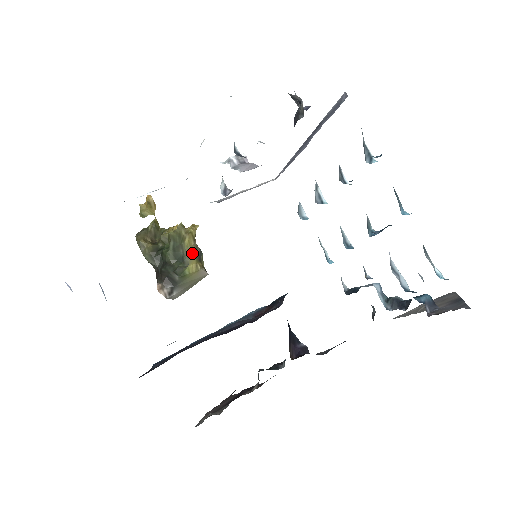
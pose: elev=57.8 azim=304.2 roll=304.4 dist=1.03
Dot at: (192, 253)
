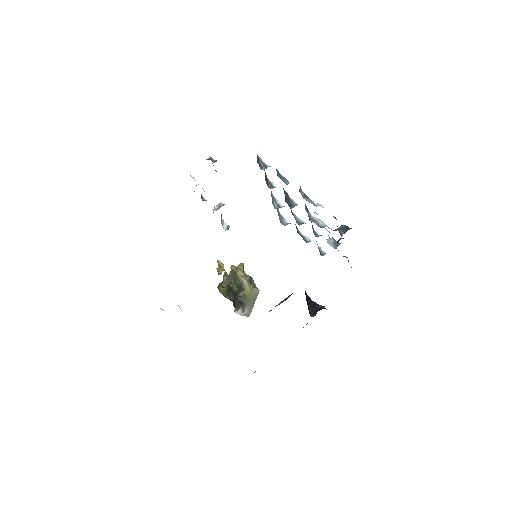
Dot at: (244, 280)
